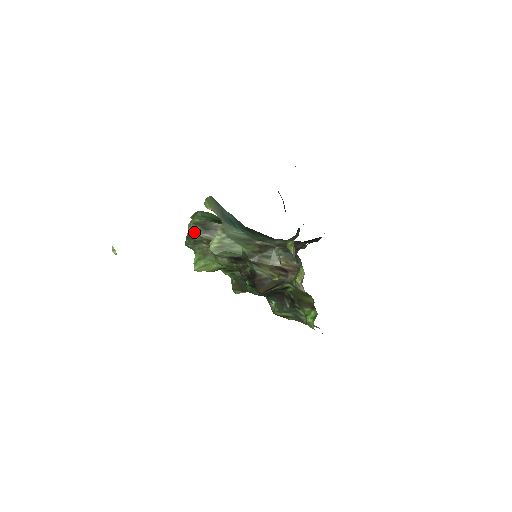
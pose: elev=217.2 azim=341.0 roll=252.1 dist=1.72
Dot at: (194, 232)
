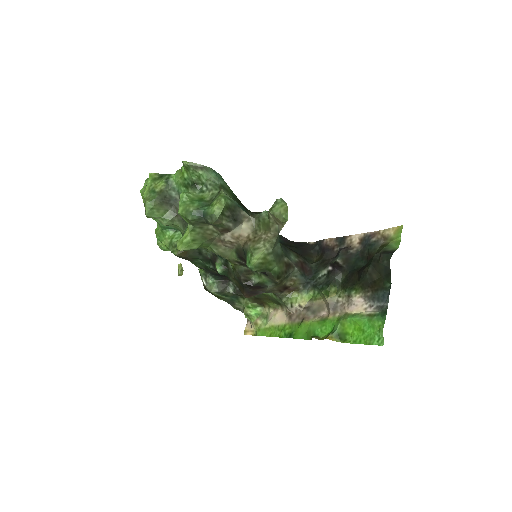
Dot at: (221, 218)
